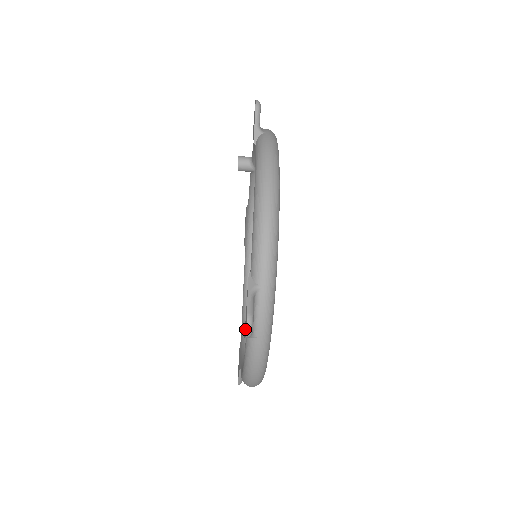
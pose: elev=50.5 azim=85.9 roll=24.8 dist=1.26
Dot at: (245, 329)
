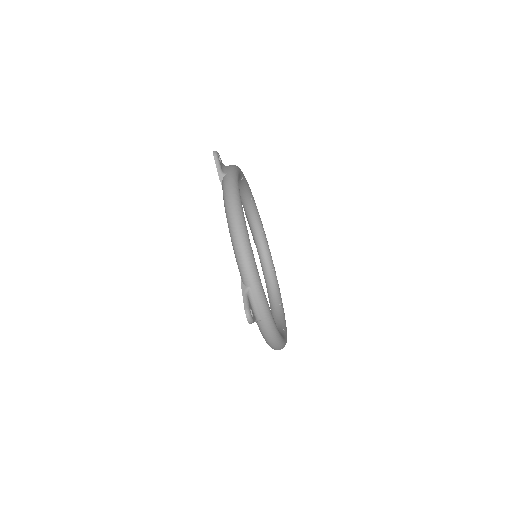
Dot at: occluded
